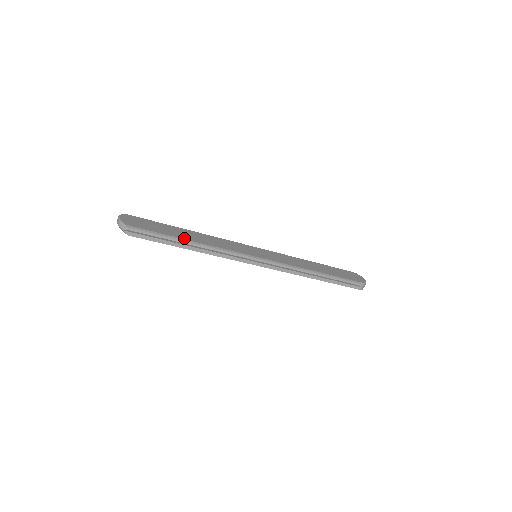
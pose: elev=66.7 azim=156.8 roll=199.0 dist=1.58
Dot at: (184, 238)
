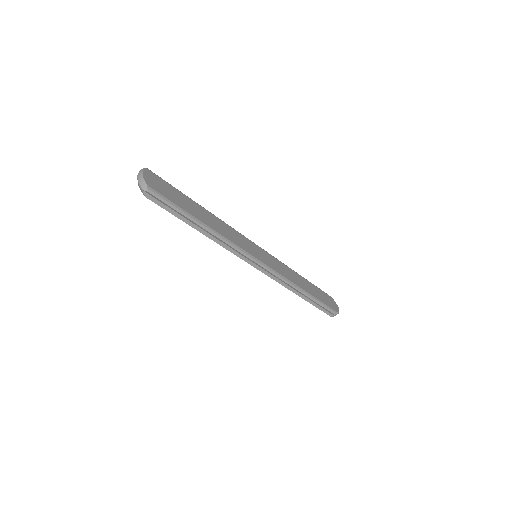
Dot at: (199, 218)
